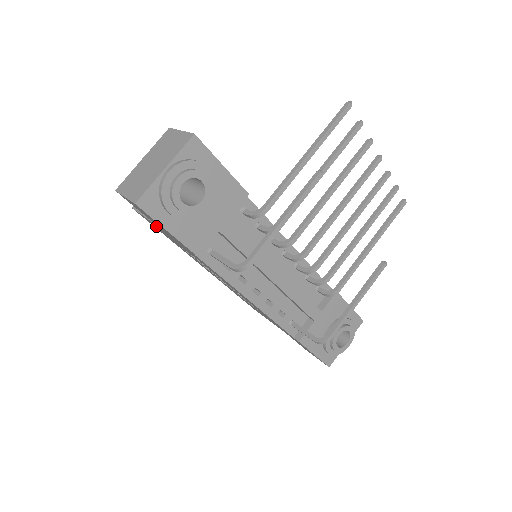
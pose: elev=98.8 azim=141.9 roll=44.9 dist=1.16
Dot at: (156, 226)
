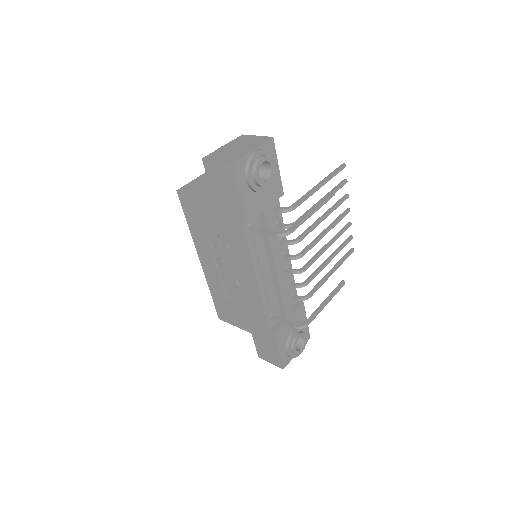
Dot at: (202, 204)
